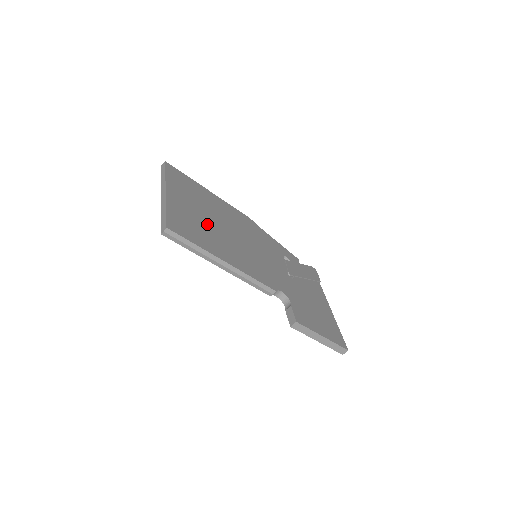
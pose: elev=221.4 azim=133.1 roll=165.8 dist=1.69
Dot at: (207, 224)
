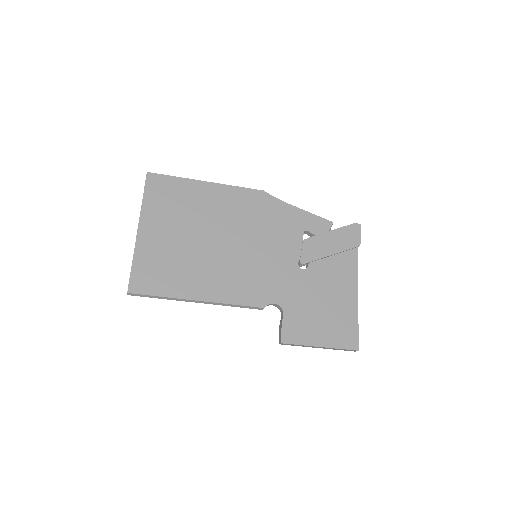
Dot at: (186, 251)
